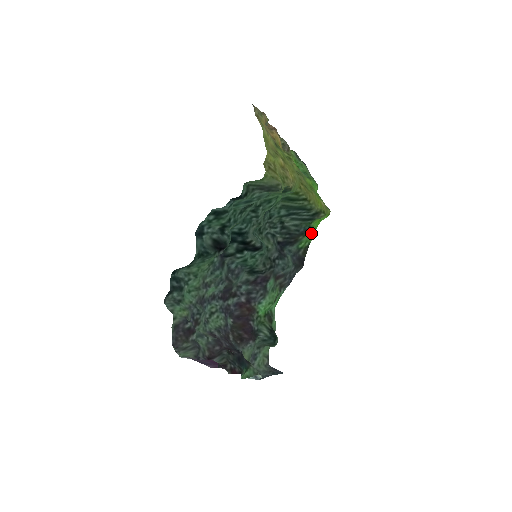
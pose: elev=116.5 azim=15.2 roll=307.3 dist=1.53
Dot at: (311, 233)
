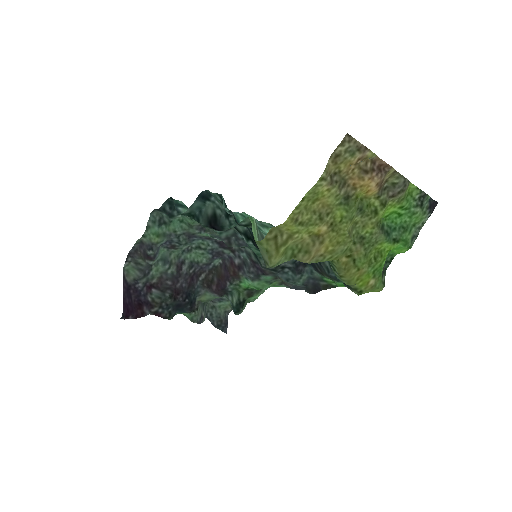
Dot at: (343, 284)
